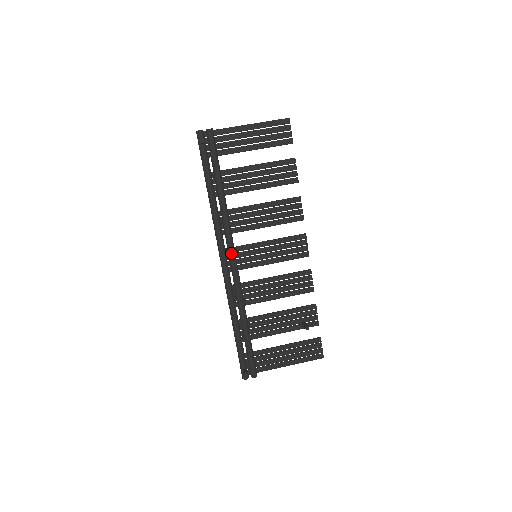
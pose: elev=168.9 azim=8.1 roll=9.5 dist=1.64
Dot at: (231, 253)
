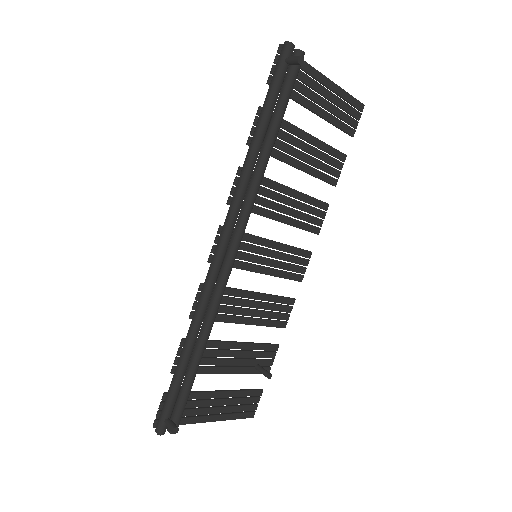
Dot at: (239, 238)
